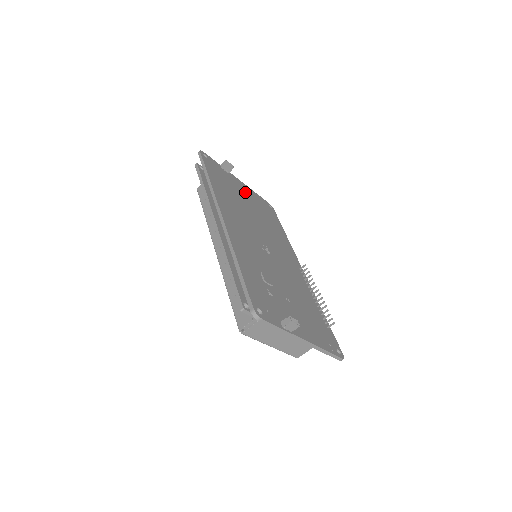
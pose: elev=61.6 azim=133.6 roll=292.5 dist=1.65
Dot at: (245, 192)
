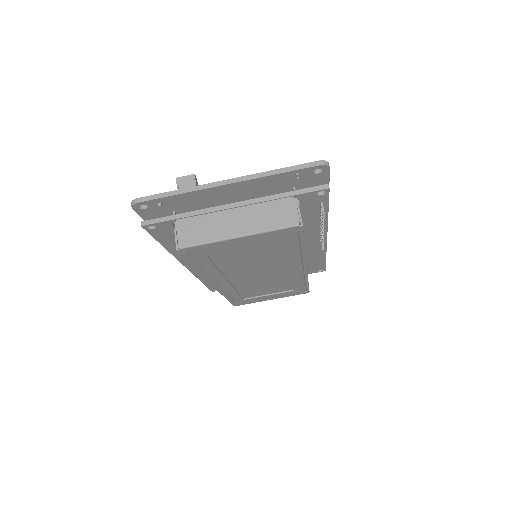
Dot at: occluded
